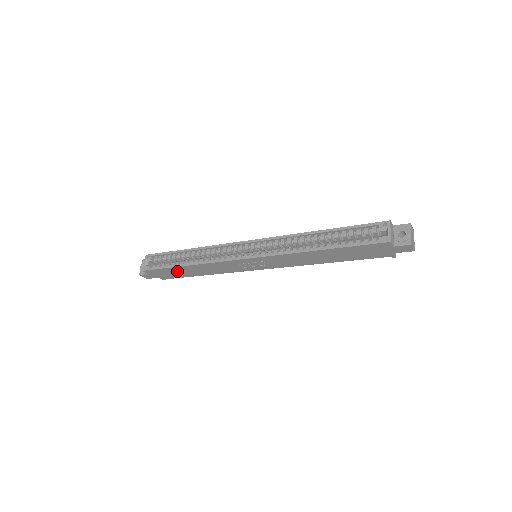
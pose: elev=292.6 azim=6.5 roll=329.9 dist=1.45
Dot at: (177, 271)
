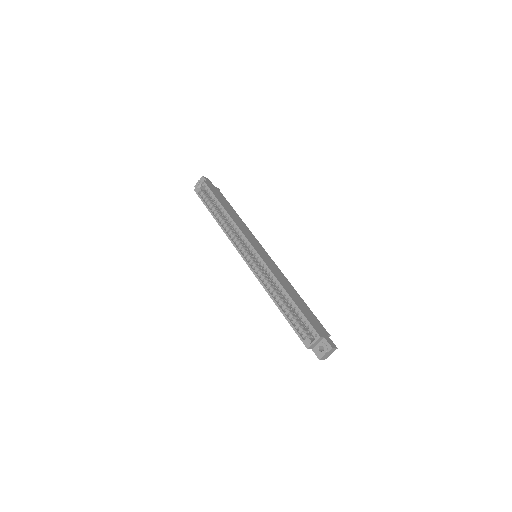
Dot at: occluded
